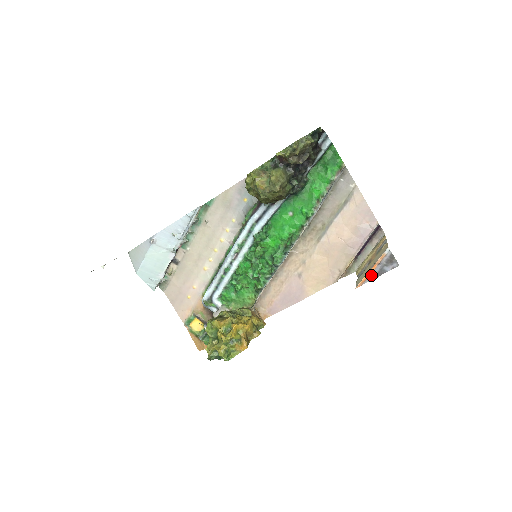
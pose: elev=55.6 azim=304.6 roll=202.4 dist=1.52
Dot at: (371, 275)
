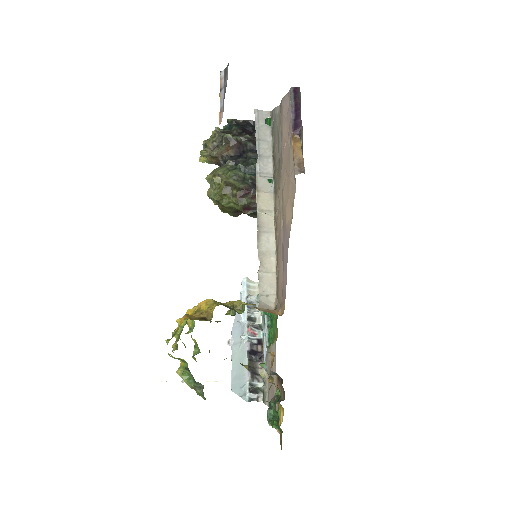
Dot at: (222, 106)
